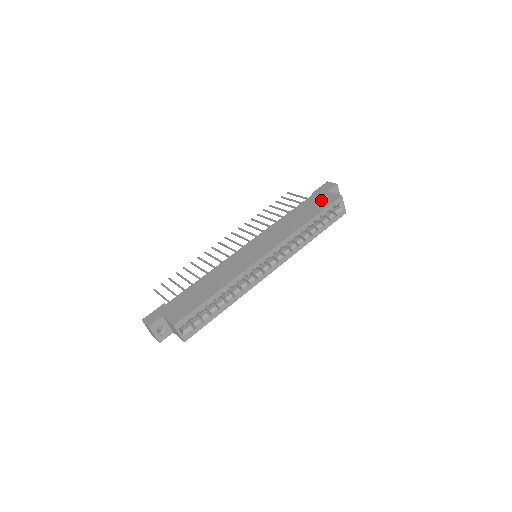
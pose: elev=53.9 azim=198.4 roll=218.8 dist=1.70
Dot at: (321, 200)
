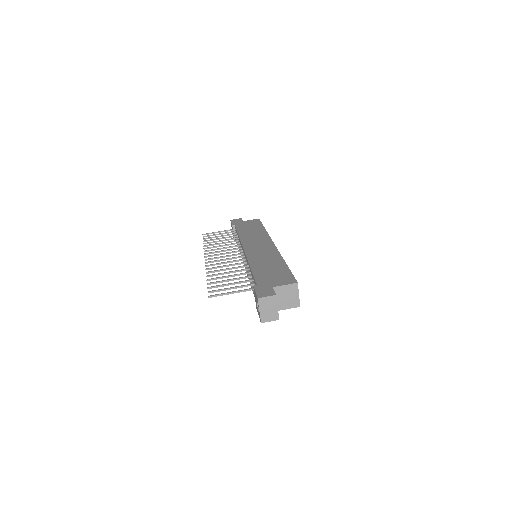
Dot at: (249, 223)
